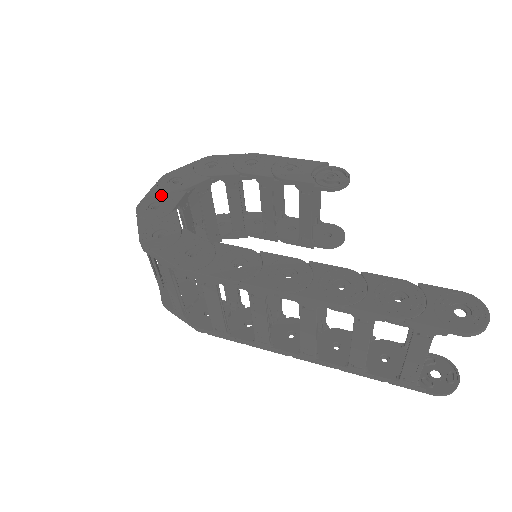
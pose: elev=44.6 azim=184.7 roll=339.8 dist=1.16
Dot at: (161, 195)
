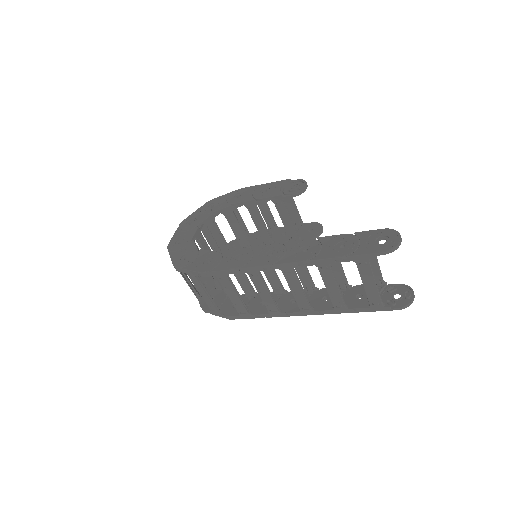
Dot at: (182, 234)
